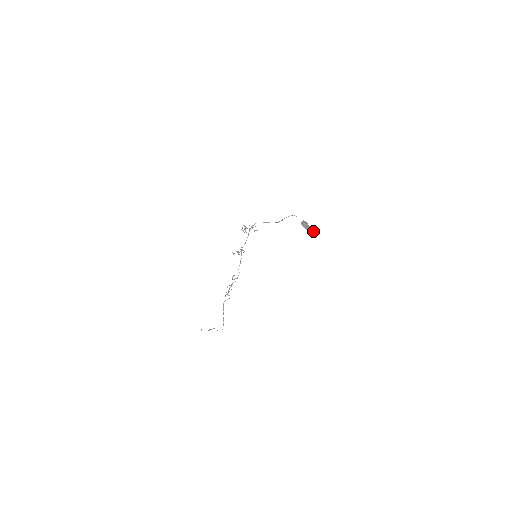
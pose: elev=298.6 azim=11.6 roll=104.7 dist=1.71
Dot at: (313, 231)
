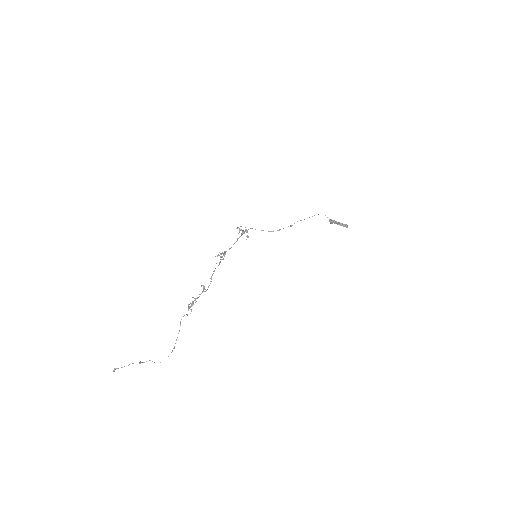
Dot at: (347, 225)
